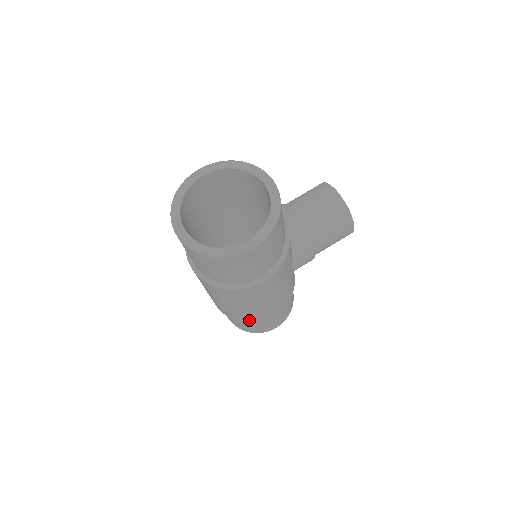
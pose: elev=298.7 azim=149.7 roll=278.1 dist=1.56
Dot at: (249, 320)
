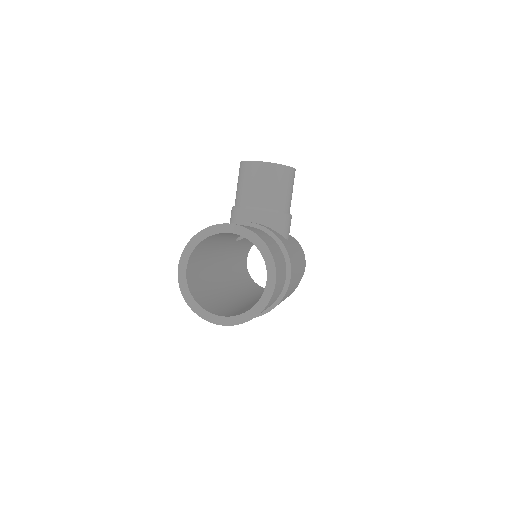
Dot at: occluded
